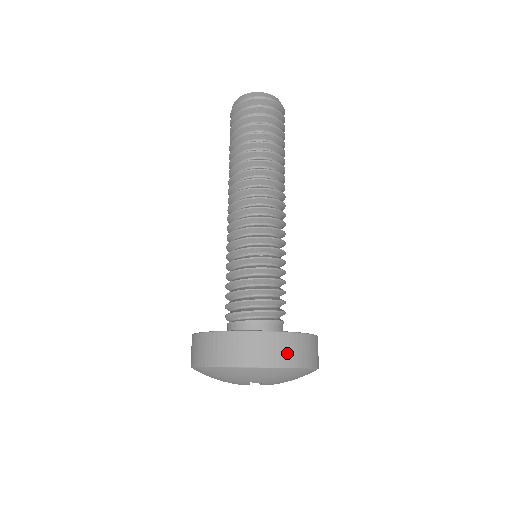
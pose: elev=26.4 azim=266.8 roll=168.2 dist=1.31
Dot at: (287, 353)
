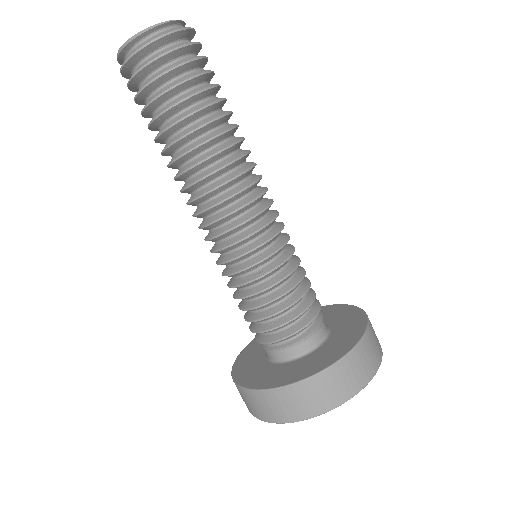
Dot at: (331, 393)
